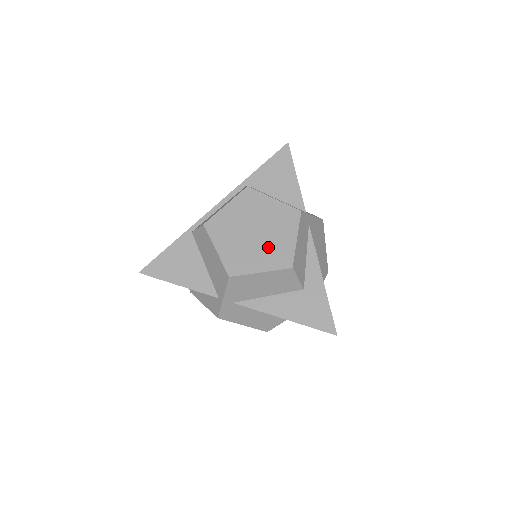
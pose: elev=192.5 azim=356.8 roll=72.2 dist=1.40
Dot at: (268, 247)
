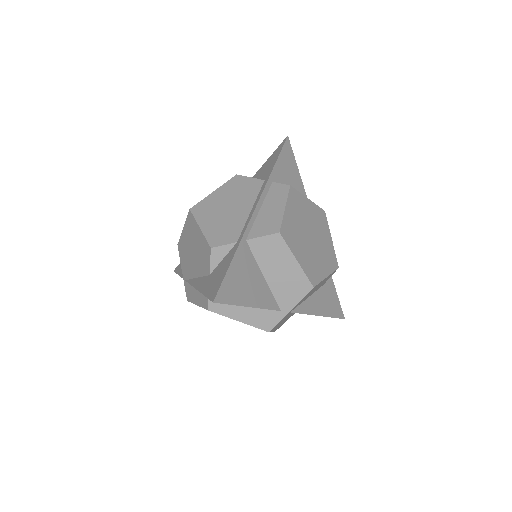
Dot at: (322, 250)
